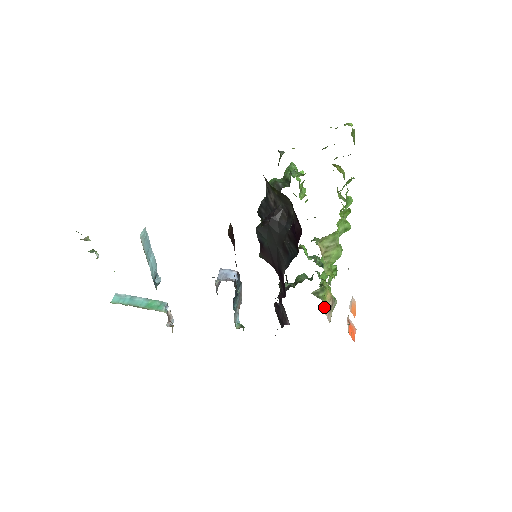
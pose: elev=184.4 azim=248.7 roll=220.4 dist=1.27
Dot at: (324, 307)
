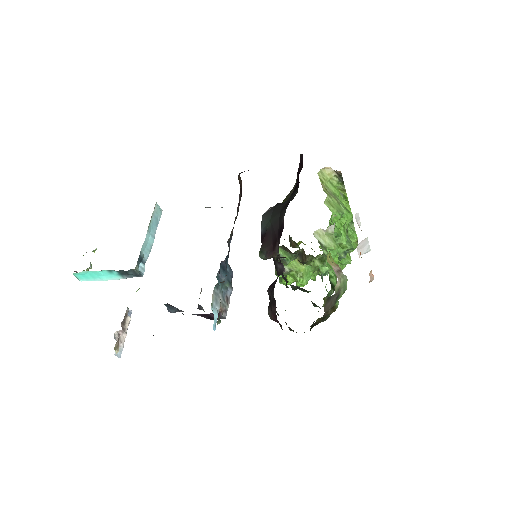
Dot at: (329, 262)
